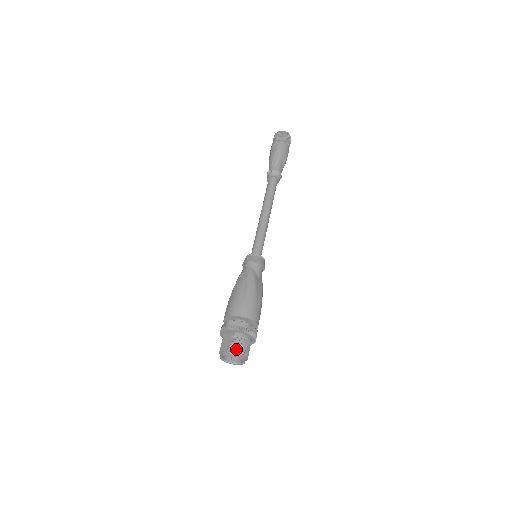
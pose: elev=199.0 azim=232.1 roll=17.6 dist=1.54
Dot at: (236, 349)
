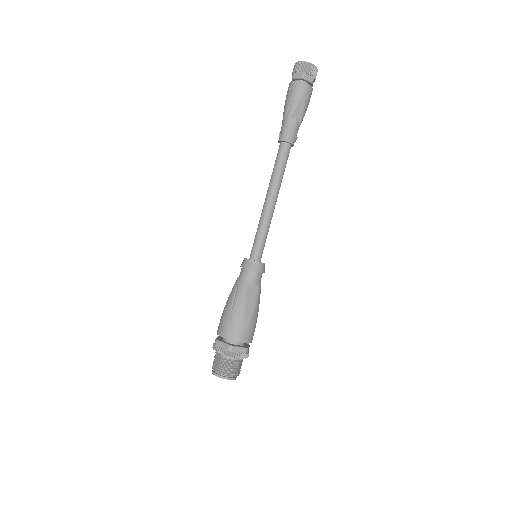
Dot at: (221, 371)
